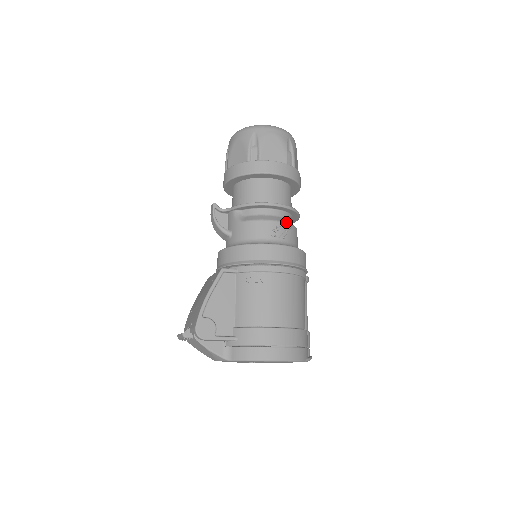
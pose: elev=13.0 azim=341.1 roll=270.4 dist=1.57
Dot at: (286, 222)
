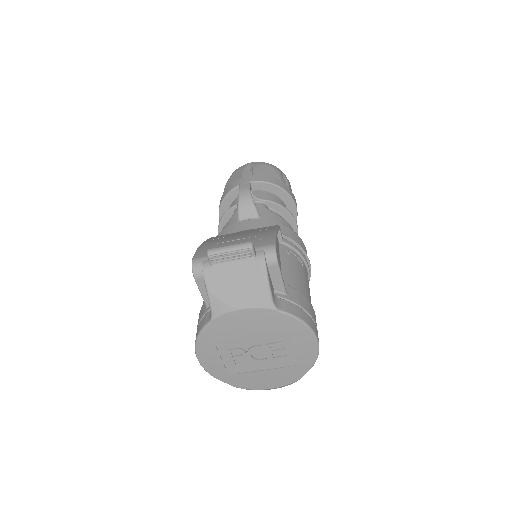
Dot at: occluded
